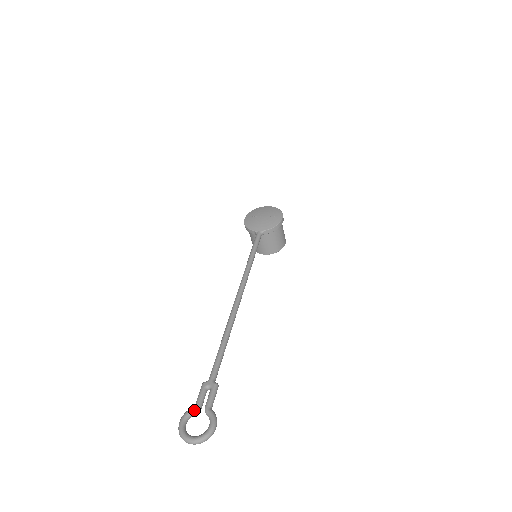
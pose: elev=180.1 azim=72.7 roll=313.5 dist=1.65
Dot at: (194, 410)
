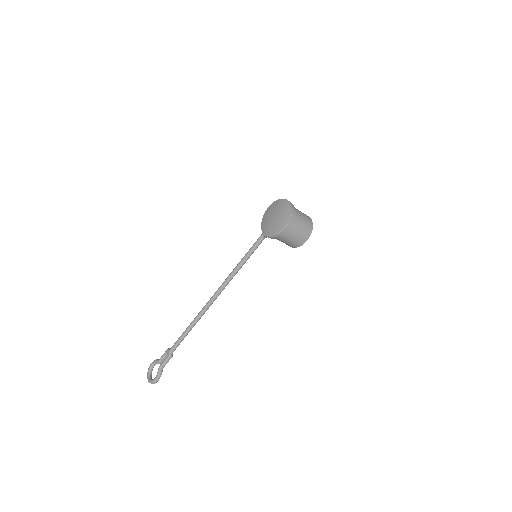
Dot at: (157, 362)
